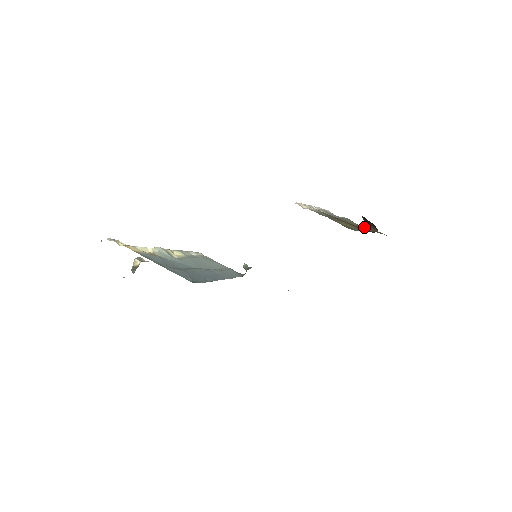
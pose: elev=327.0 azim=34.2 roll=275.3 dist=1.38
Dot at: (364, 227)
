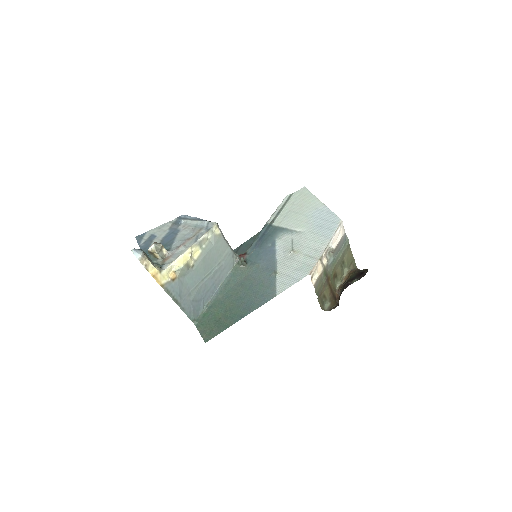
Dot at: (348, 258)
